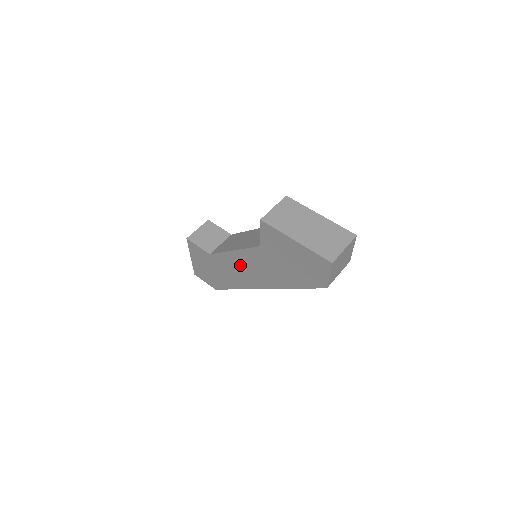
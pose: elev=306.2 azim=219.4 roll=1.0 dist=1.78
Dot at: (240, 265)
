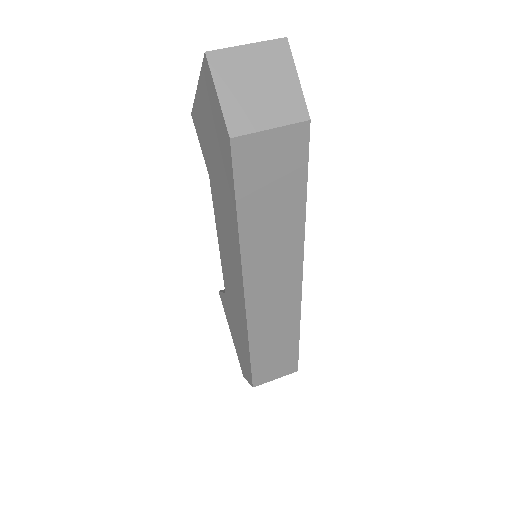
Dot at: (228, 267)
